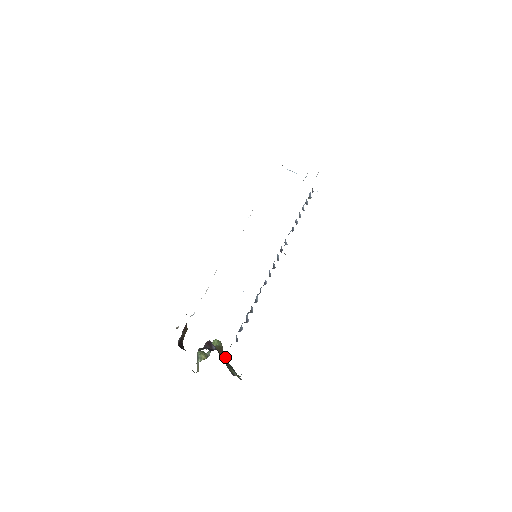
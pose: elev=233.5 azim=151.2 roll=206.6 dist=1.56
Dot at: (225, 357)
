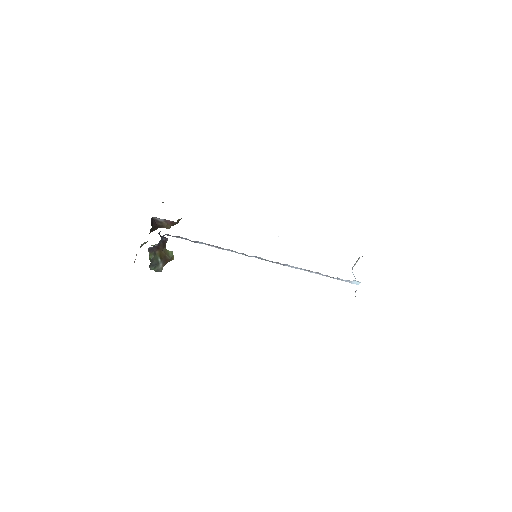
Dot at: (162, 258)
